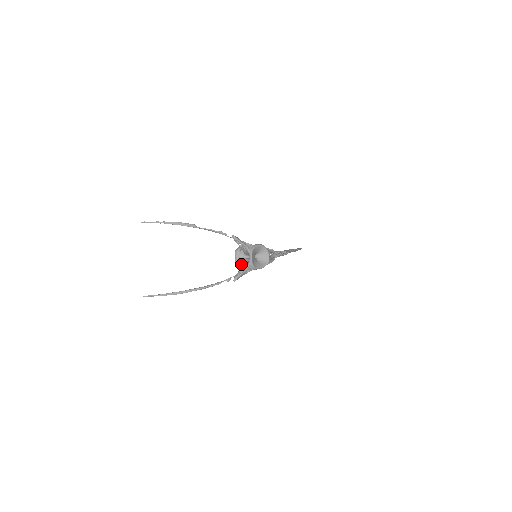
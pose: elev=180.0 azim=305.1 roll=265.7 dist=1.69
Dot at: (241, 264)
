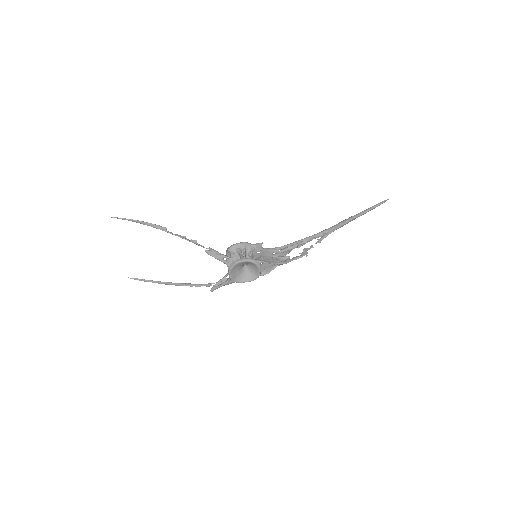
Dot at: occluded
